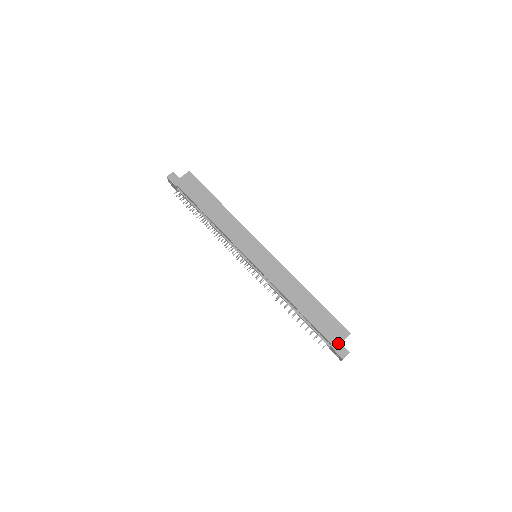
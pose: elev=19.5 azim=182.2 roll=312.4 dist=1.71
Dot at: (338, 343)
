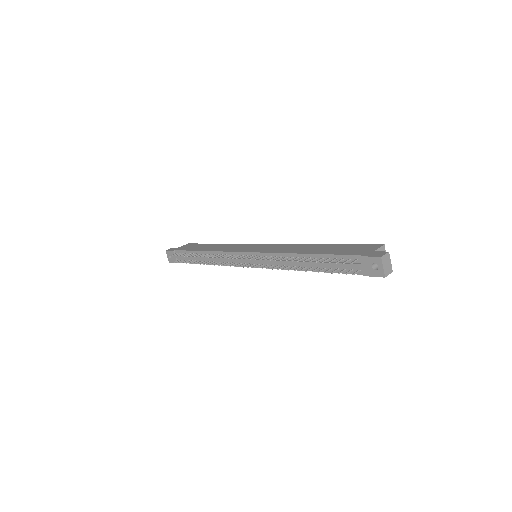
Dot at: (369, 252)
